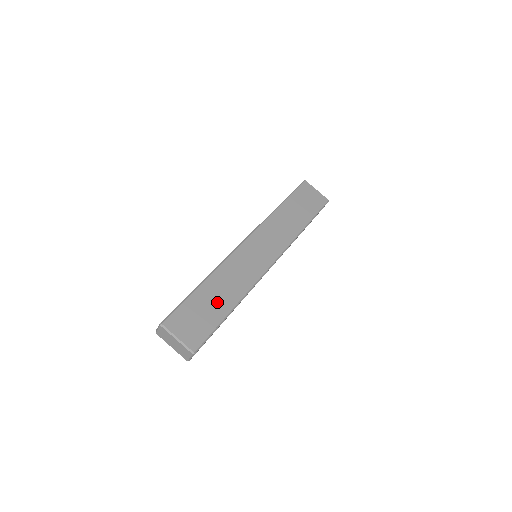
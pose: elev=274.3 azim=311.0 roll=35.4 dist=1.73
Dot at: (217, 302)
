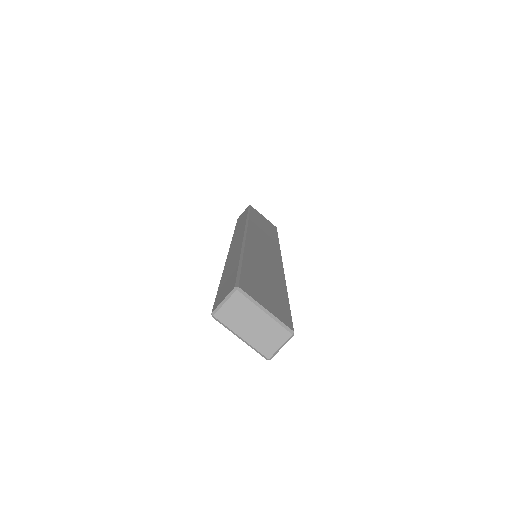
Dot at: (270, 281)
